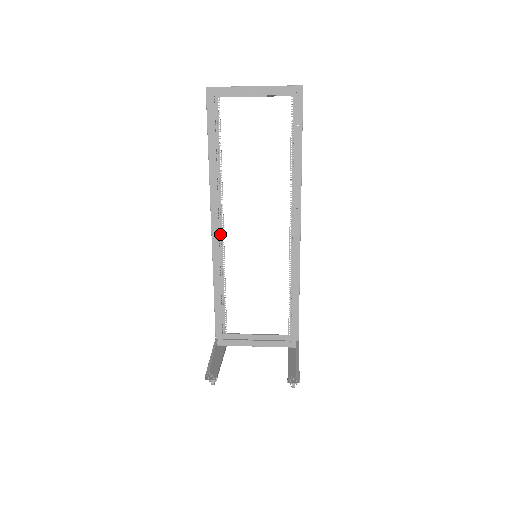
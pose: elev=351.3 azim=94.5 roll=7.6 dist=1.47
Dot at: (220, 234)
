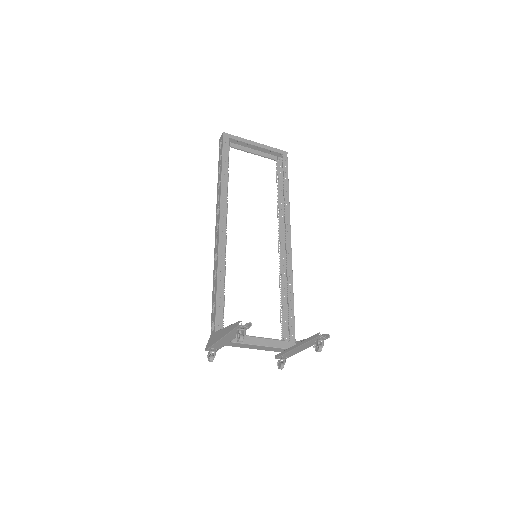
Dot at: occluded
